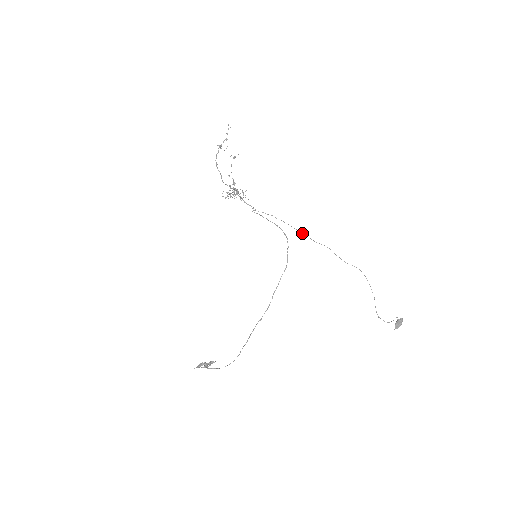
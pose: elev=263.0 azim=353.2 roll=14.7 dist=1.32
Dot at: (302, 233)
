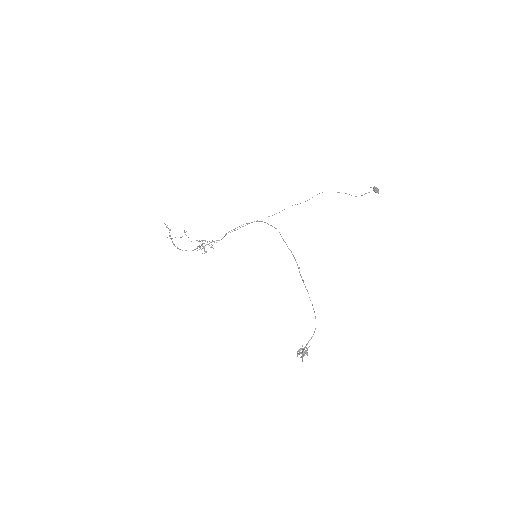
Dot at: occluded
